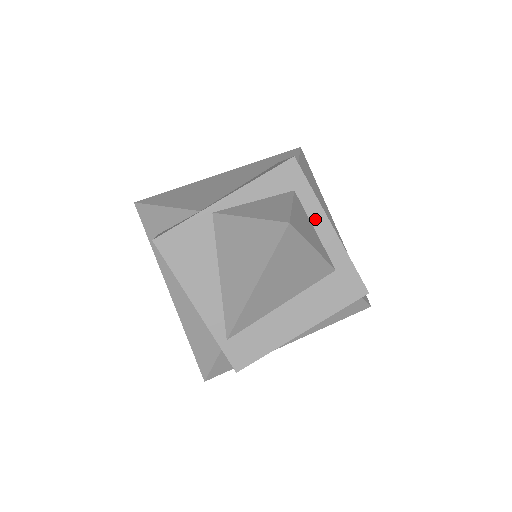
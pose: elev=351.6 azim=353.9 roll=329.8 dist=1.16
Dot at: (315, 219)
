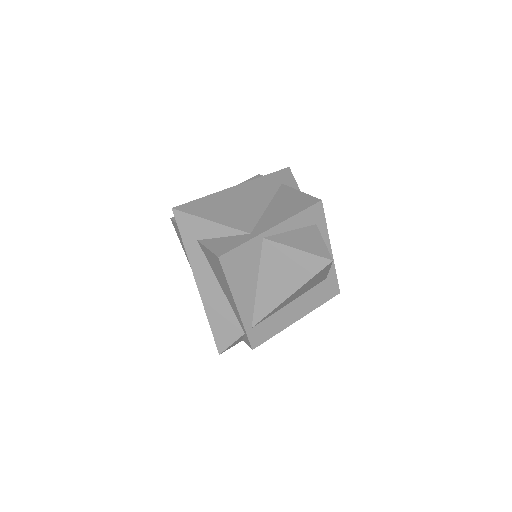
Dot at: occluded
